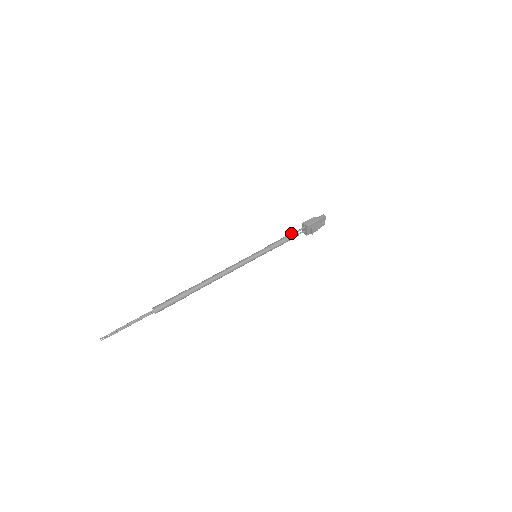
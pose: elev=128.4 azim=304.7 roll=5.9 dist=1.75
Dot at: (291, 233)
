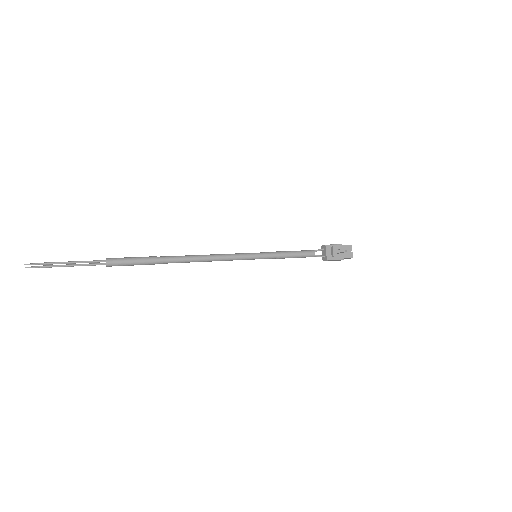
Dot at: (305, 250)
